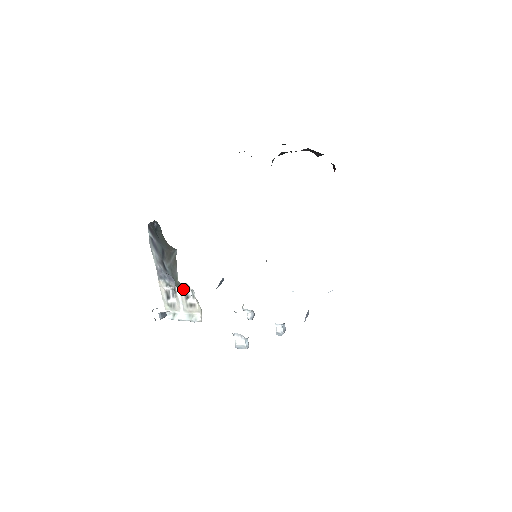
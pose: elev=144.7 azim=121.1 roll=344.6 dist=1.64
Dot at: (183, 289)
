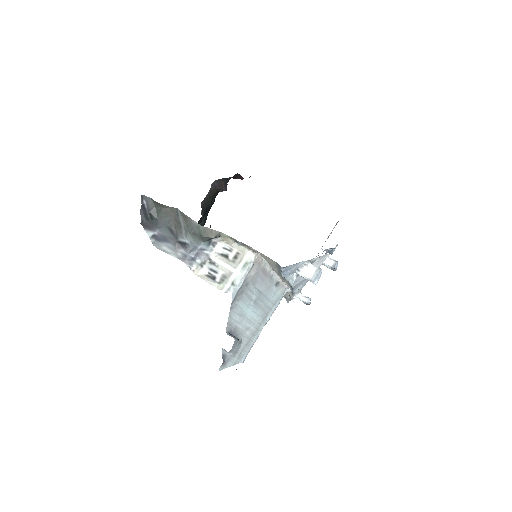
Dot at: (212, 233)
